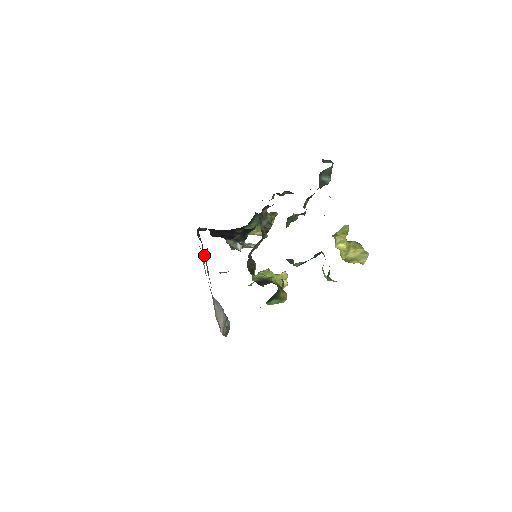
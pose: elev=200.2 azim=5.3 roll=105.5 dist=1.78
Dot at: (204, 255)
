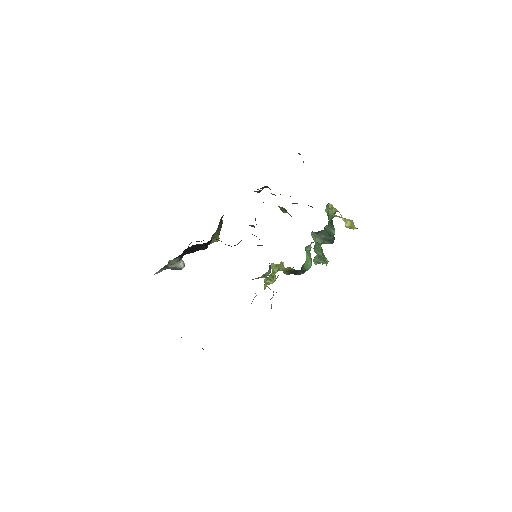
Dot at: occluded
